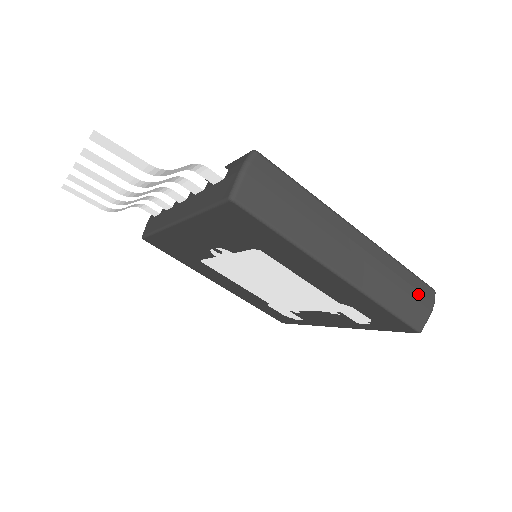
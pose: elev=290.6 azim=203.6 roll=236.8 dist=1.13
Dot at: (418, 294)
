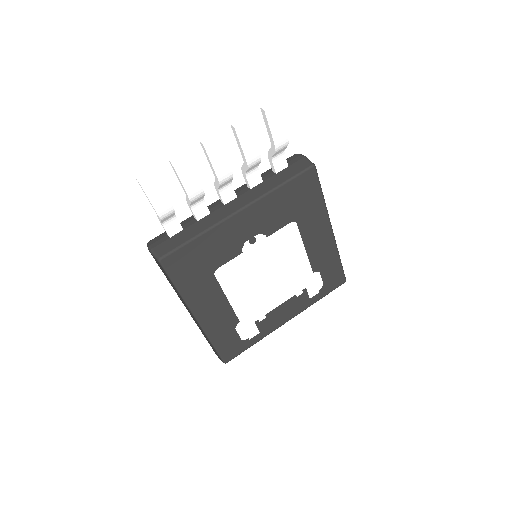
Dot at: occluded
